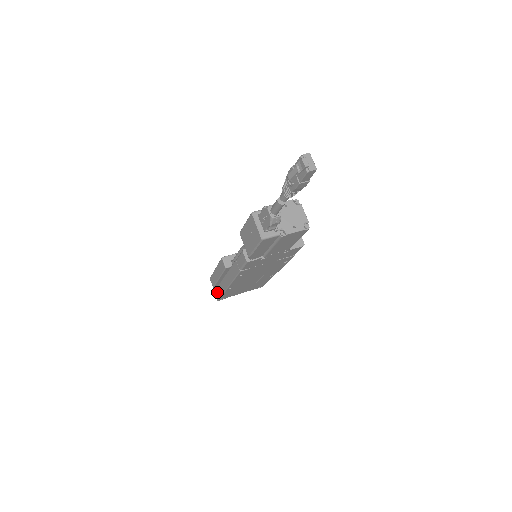
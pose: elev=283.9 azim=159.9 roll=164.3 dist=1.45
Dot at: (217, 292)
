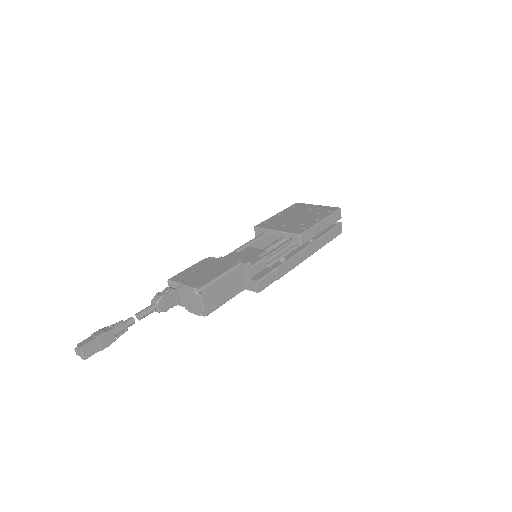
Dot at: occluded
